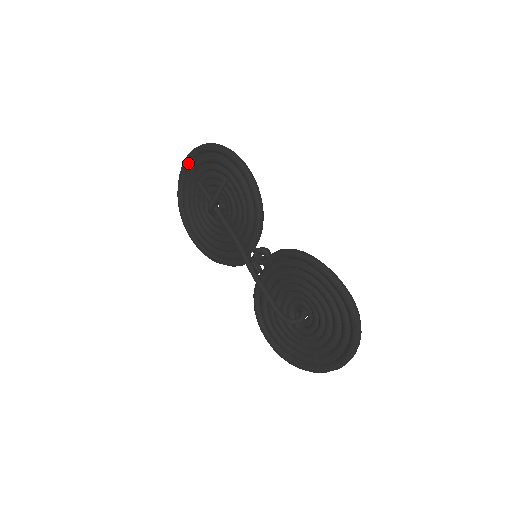
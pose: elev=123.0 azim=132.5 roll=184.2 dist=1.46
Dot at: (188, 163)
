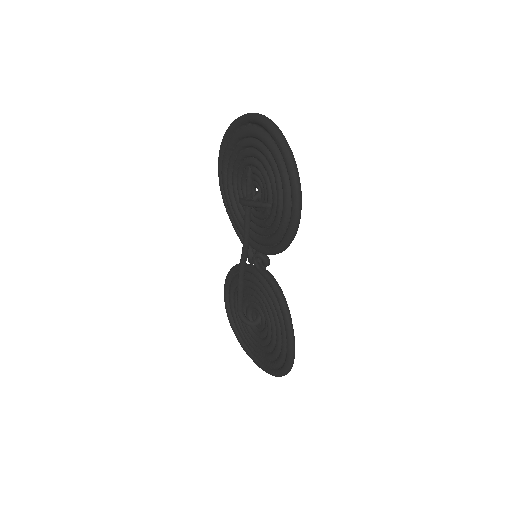
Dot at: (258, 123)
